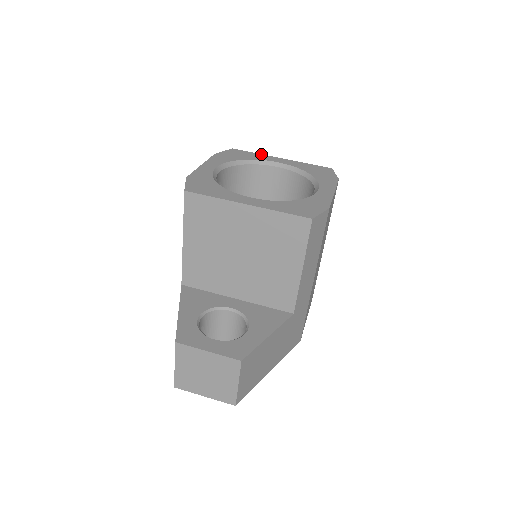
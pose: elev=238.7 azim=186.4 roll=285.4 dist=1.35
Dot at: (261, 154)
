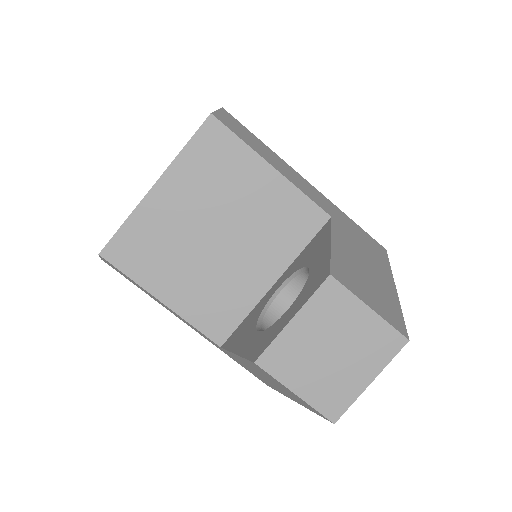
Dot at: occluded
